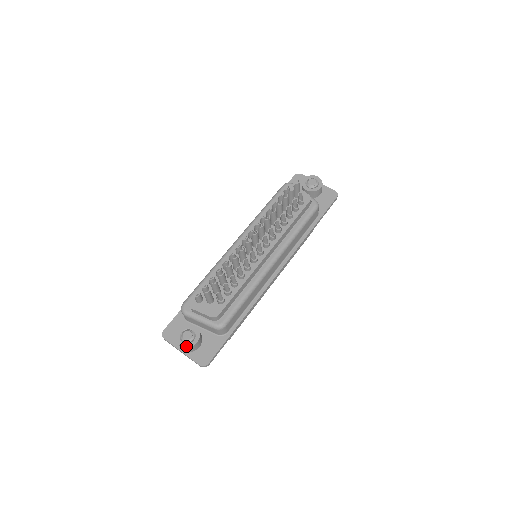
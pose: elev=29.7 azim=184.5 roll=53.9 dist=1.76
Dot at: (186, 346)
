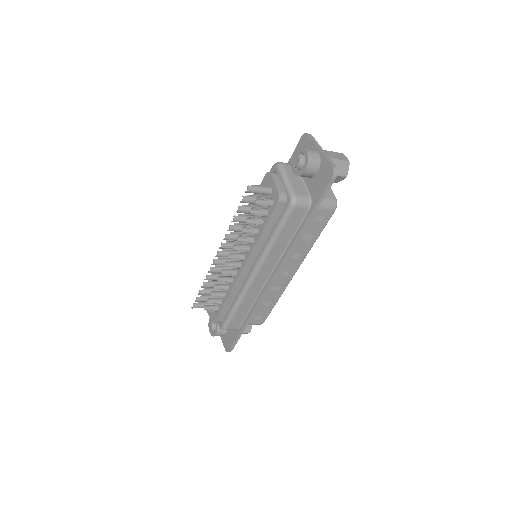
Dot at: (211, 334)
